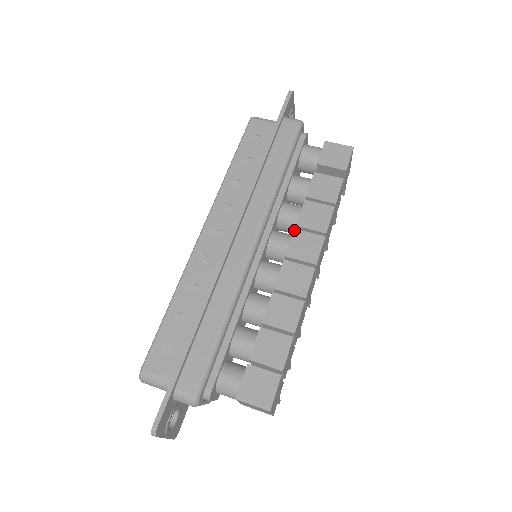
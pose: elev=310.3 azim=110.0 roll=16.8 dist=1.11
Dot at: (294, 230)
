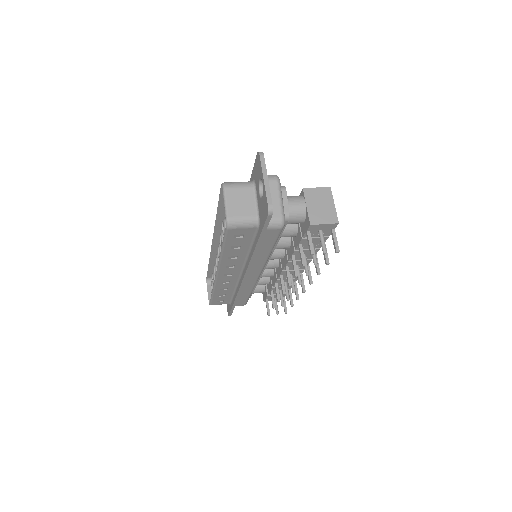
Dot at: occluded
